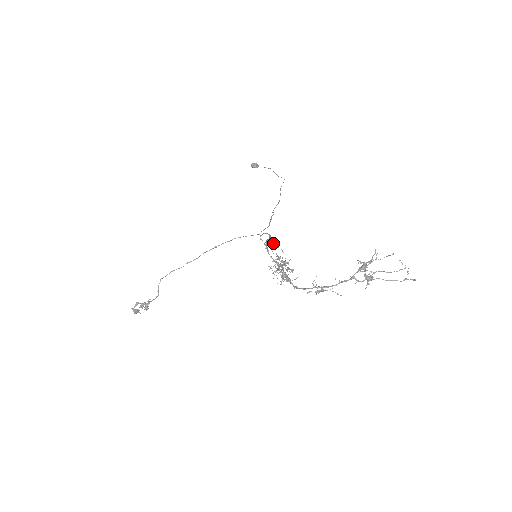
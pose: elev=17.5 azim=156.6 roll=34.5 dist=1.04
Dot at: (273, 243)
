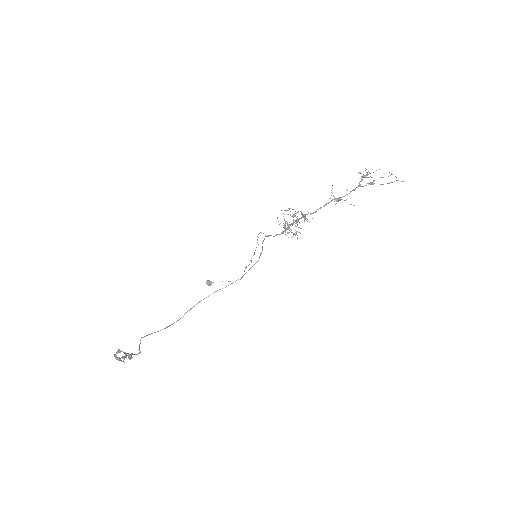
Dot at: occluded
